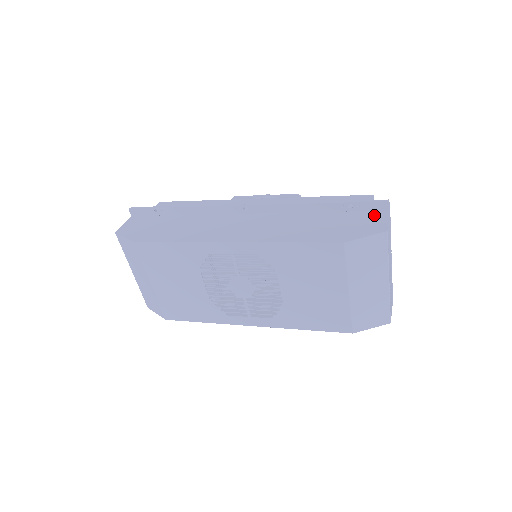
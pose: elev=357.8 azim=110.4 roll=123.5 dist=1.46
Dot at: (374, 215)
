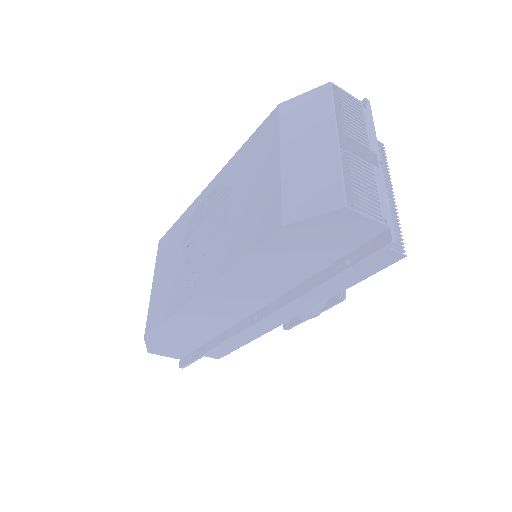
Dot at: occluded
